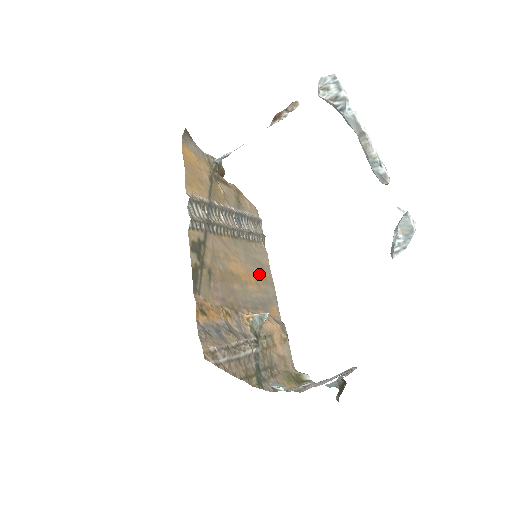
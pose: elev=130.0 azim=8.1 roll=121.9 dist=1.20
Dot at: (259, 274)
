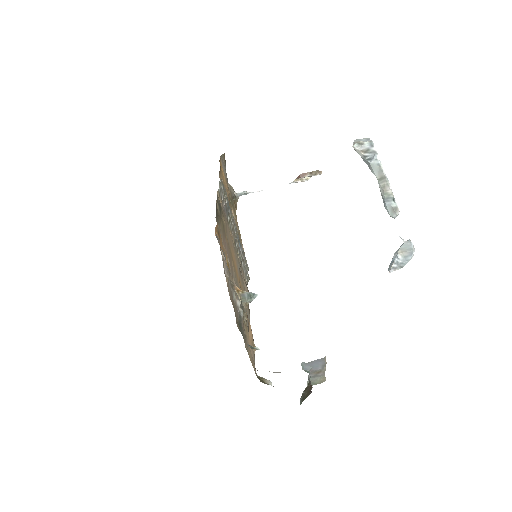
Dot at: (243, 290)
